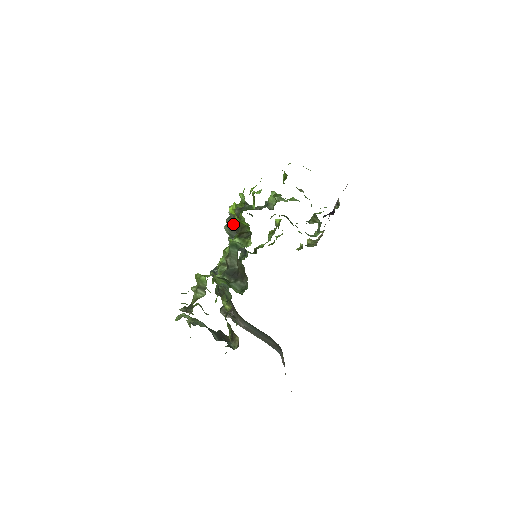
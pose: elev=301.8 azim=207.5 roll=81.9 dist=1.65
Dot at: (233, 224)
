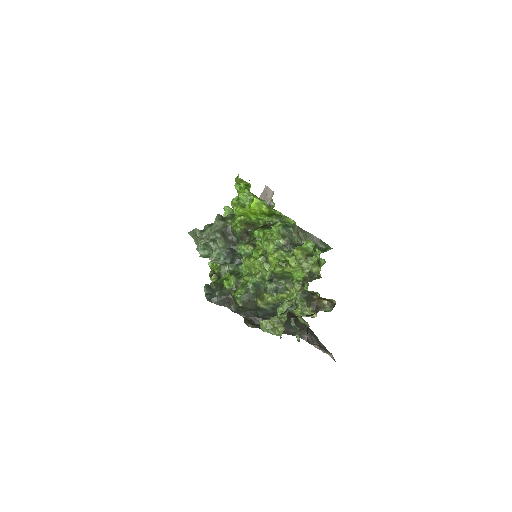
Dot at: (225, 235)
